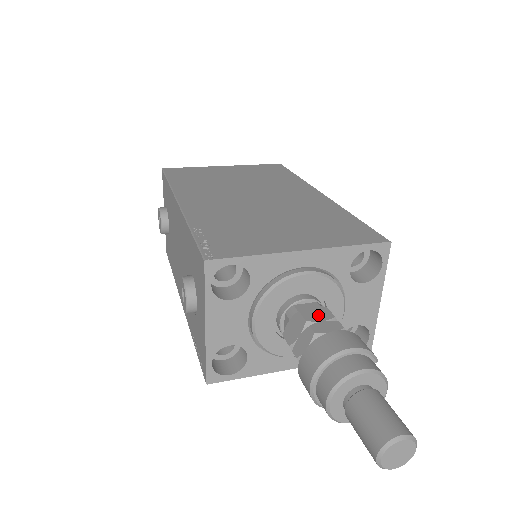
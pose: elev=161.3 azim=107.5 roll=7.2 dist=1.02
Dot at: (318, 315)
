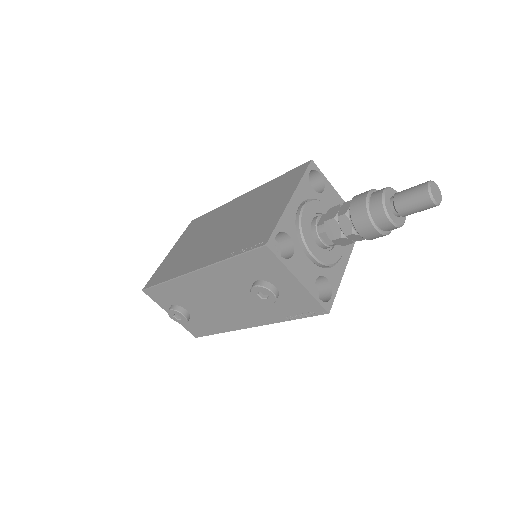
Dot at: (333, 212)
